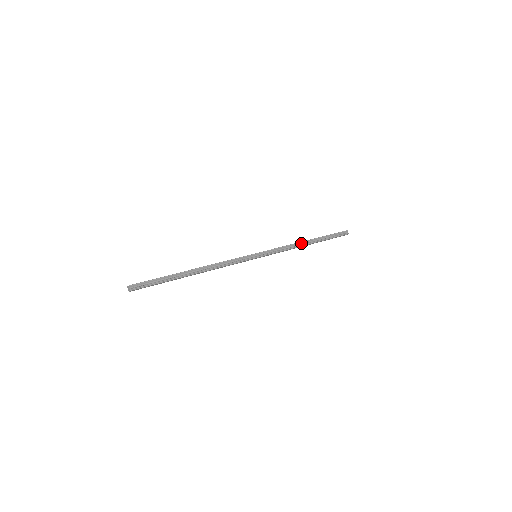
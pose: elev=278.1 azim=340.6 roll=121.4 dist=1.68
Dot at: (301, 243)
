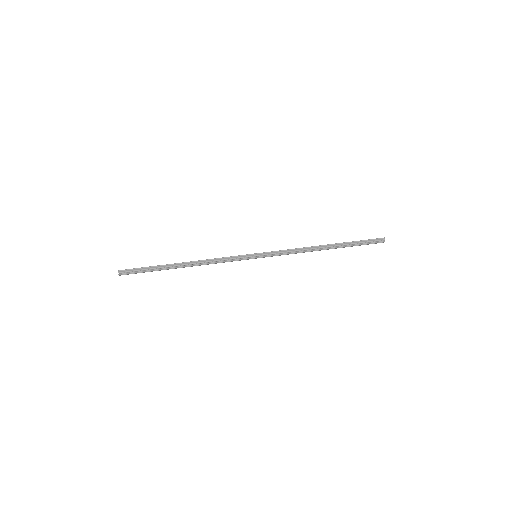
Dot at: (315, 247)
